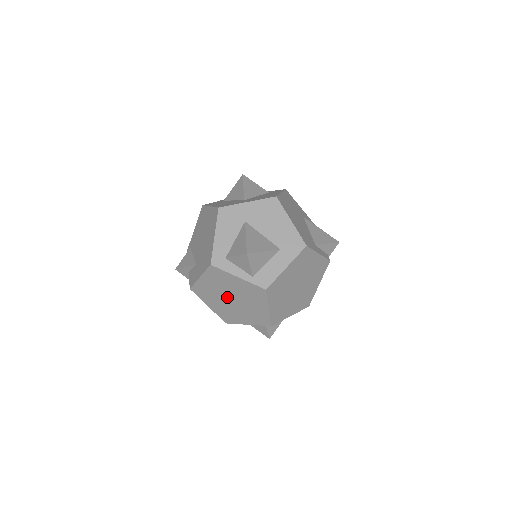
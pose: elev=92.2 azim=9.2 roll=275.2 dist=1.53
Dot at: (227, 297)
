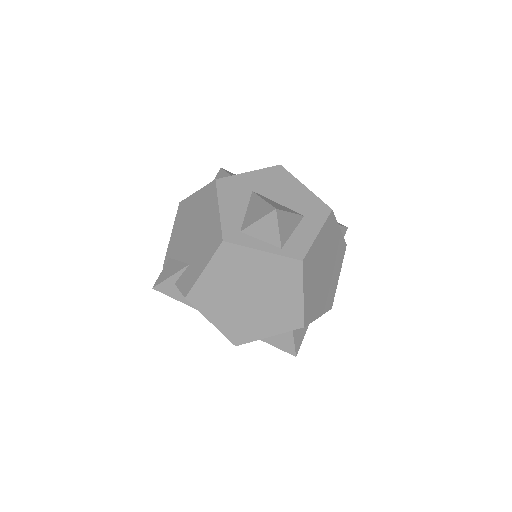
Dot at: (242, 294)
